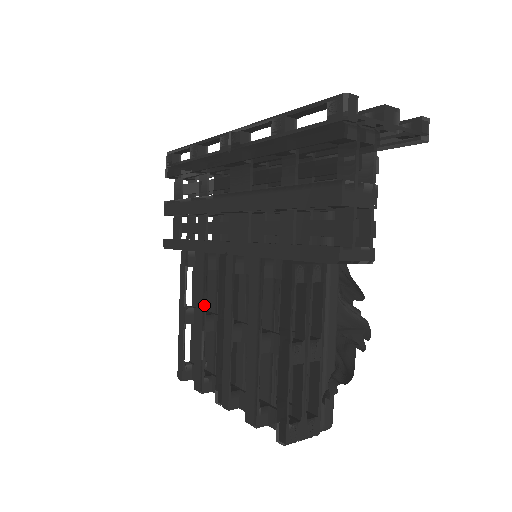
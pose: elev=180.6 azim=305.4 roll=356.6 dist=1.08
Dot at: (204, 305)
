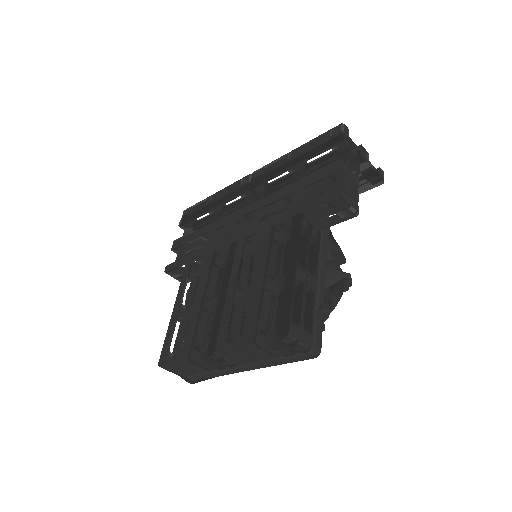
Dot at: (206, 287)
